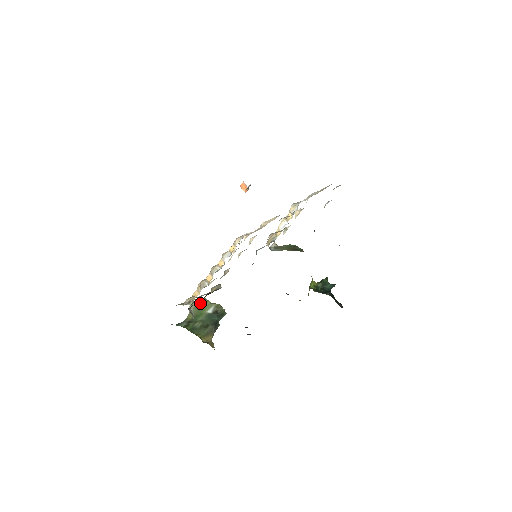
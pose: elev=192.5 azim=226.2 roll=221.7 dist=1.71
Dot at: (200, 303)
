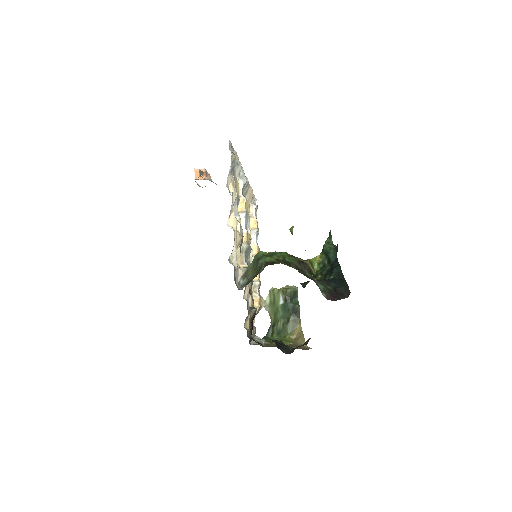
Dot at: (270, 298)
